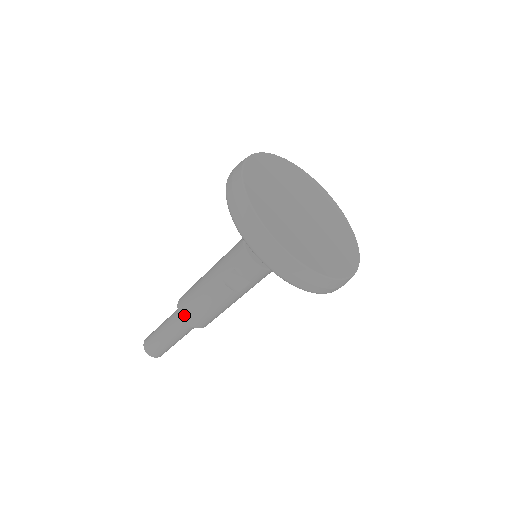
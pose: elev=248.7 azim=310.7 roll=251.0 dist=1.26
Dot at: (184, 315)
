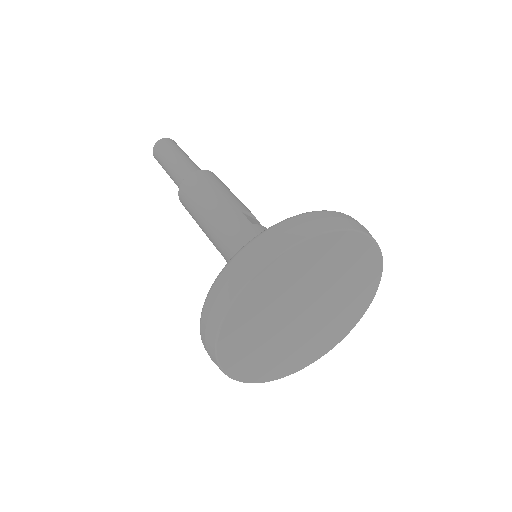
Dot at: (183, 205)
